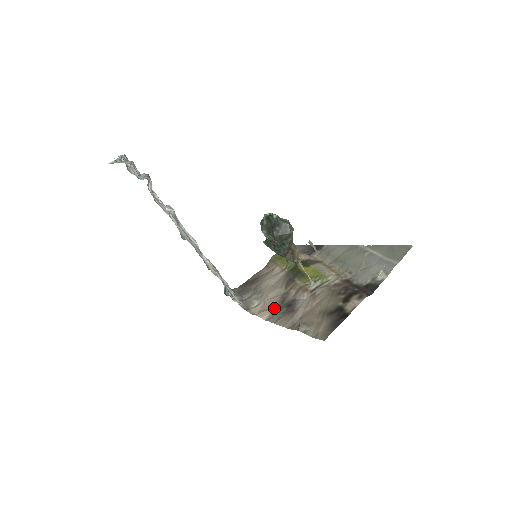
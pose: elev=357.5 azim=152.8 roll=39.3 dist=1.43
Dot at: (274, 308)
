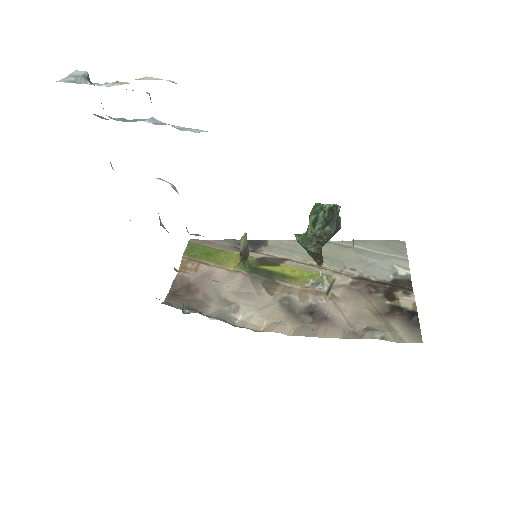
Dot at: (287, 319)
